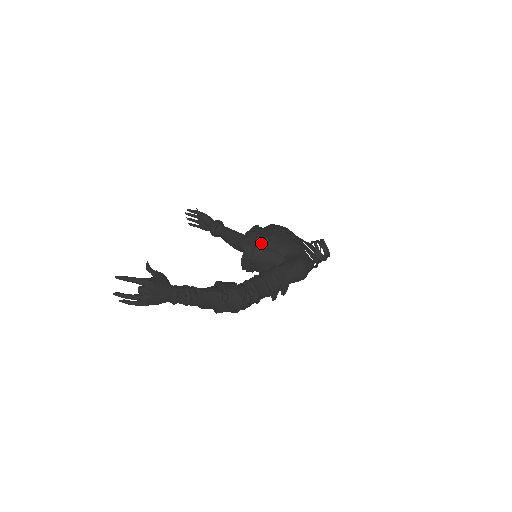
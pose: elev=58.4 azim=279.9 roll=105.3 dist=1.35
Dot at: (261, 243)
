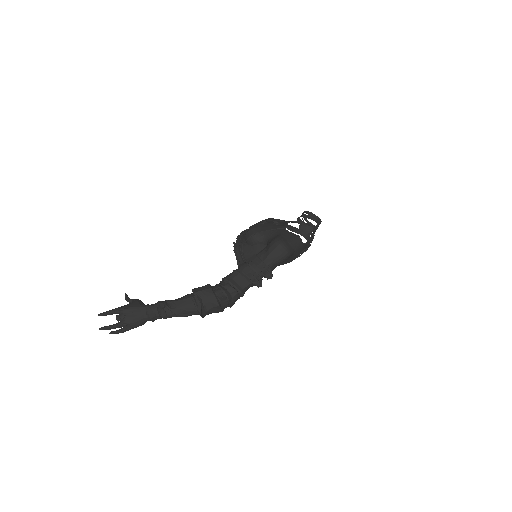
Dot at: (244, 241)
